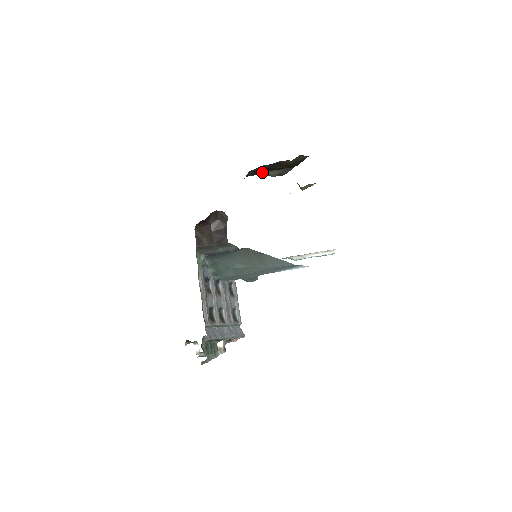
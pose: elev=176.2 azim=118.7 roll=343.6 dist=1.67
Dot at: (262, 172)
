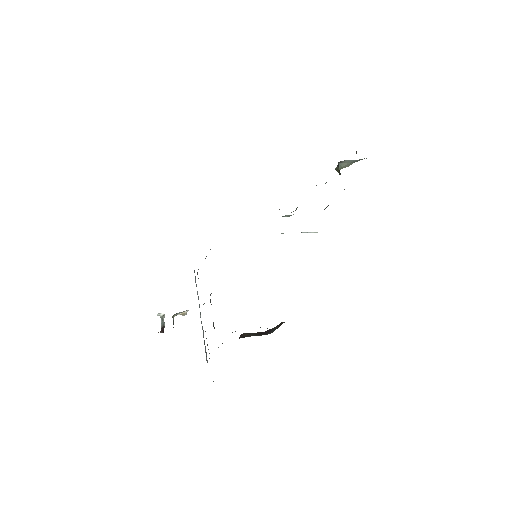
Dot at: occluded
